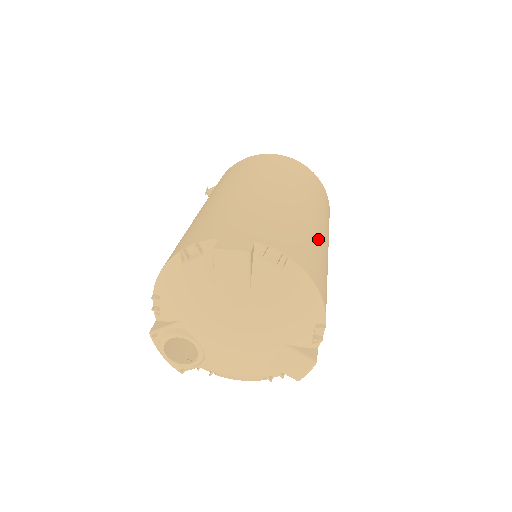
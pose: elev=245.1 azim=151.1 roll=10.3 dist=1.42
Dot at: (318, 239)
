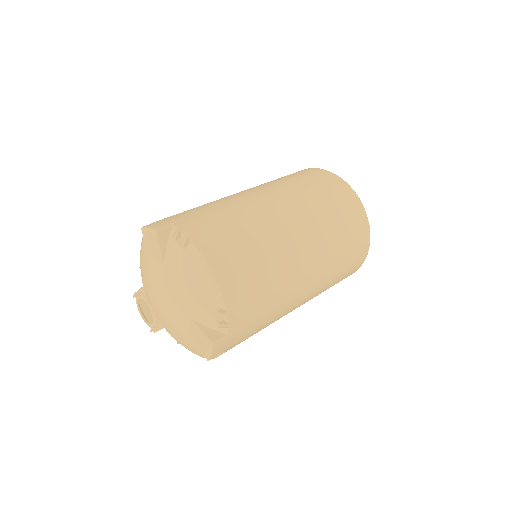
Dot at: (272, 240)
